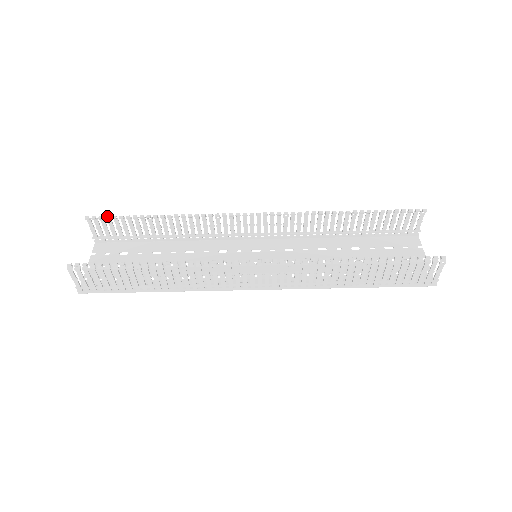
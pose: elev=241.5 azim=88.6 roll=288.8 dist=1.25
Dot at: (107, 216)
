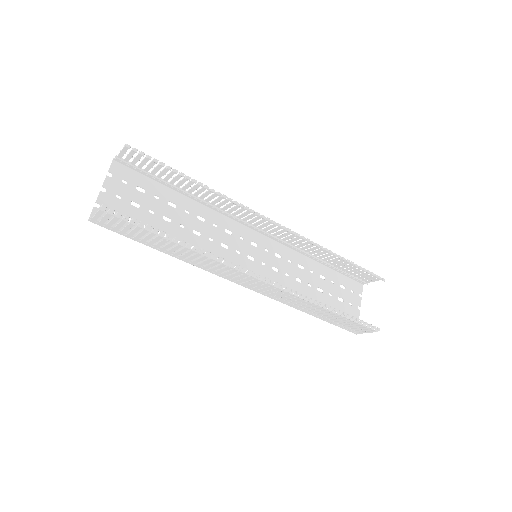
Dot at: (149, 156)
